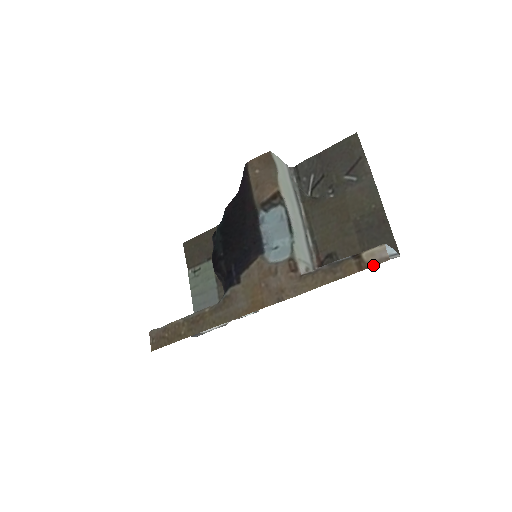
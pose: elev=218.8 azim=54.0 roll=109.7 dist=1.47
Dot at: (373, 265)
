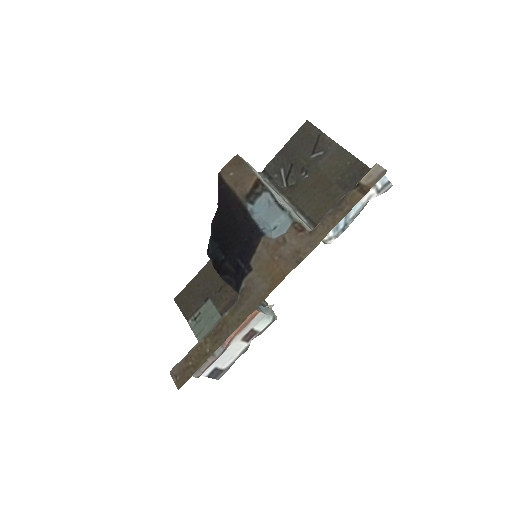
Dot at: (375, 183)
